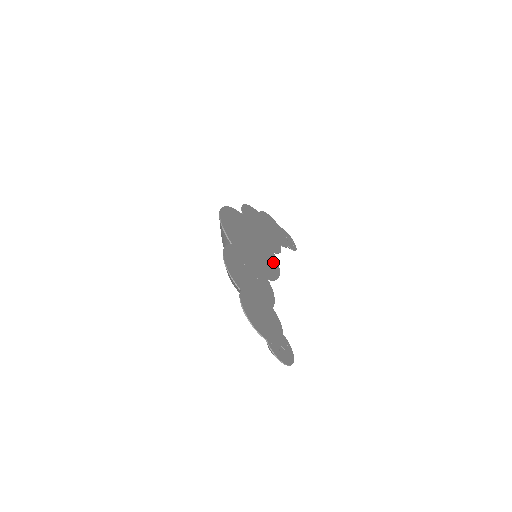
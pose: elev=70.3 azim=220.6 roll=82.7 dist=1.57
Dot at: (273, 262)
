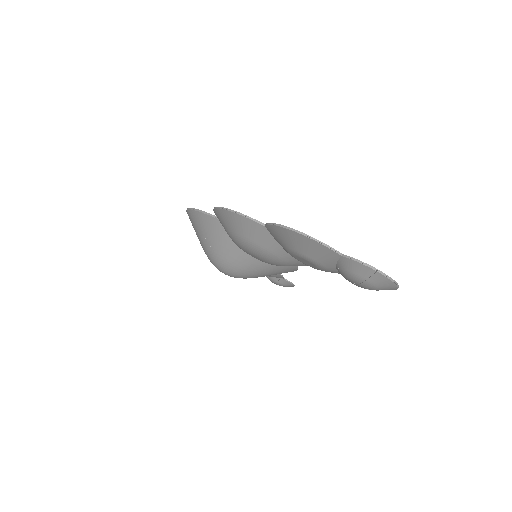
Dot at: occluded
